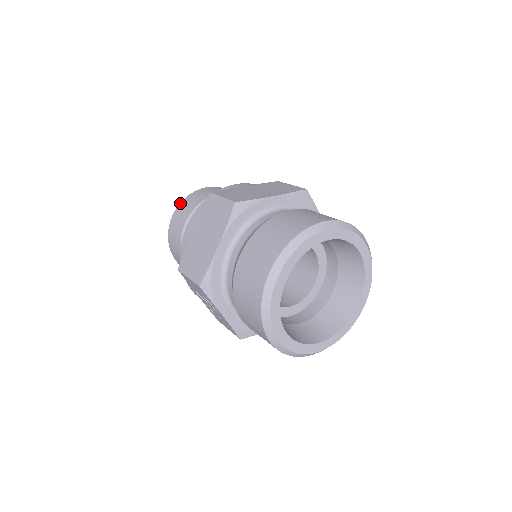
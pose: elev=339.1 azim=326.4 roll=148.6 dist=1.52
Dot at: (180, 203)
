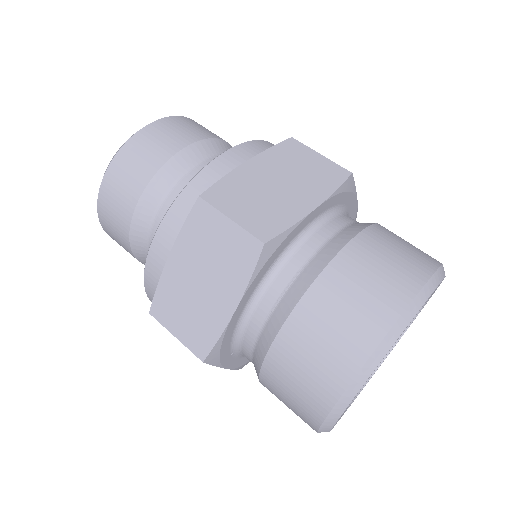
Dot at: (112, 160)
